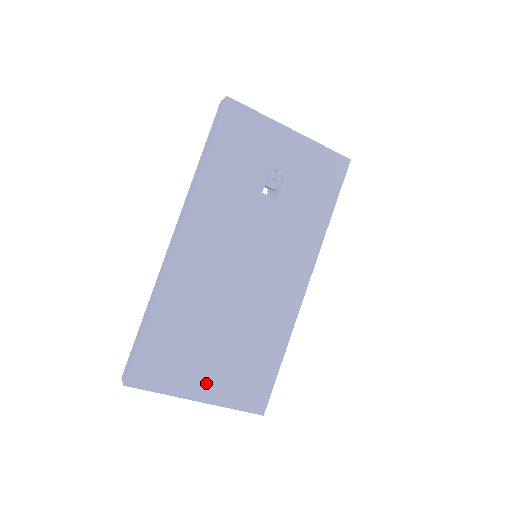
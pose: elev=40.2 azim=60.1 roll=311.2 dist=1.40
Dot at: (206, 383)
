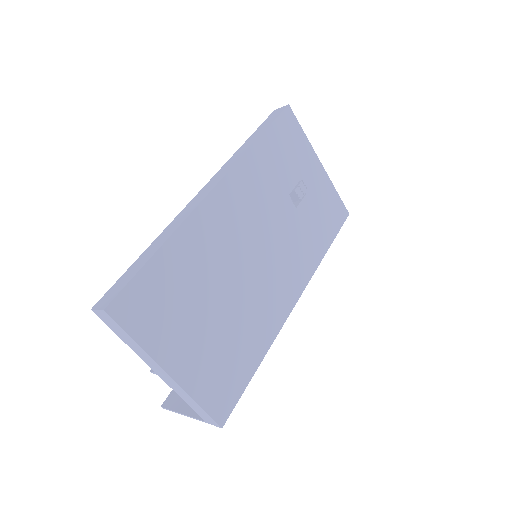
Dot at: (184, 356)
